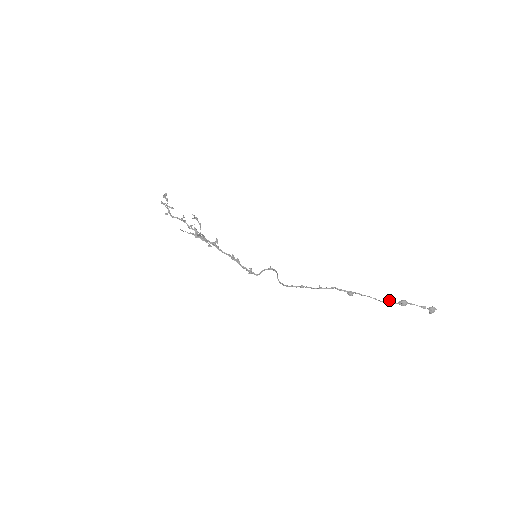
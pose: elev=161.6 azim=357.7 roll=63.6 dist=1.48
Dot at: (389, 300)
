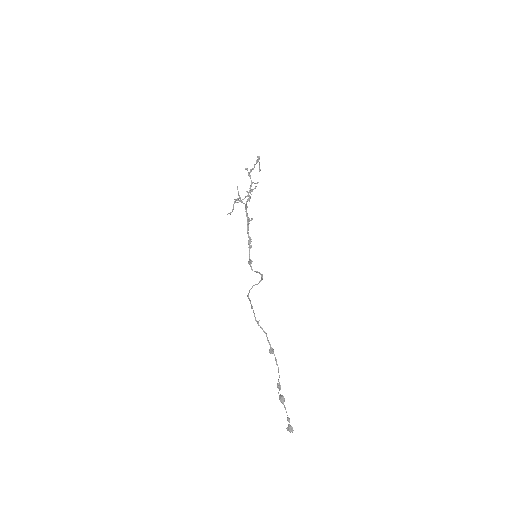
Dot at: occluded
